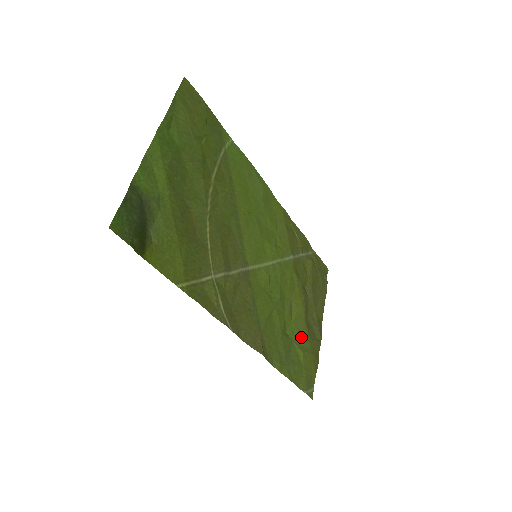
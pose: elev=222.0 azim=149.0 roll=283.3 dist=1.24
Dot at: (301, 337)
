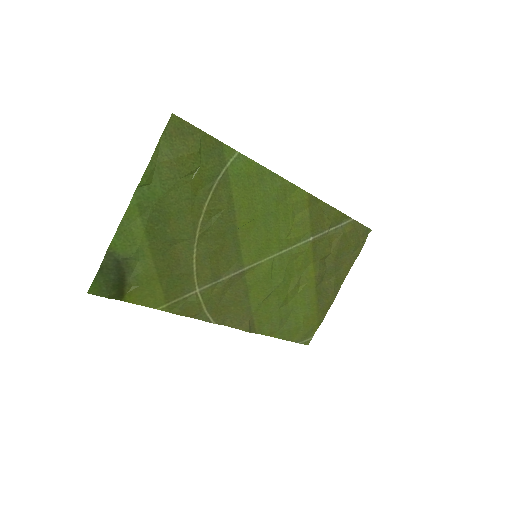
Dot at: (306, 303)
